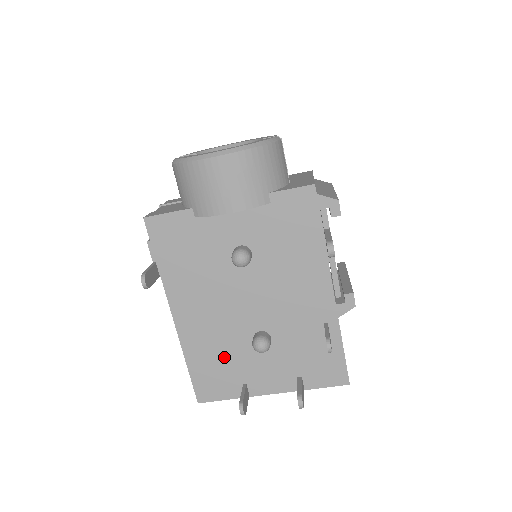
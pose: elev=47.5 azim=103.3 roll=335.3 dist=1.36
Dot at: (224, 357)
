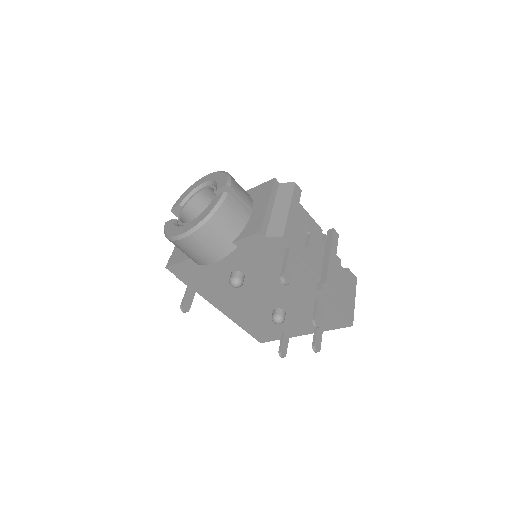
Dot at: (261, 322)
